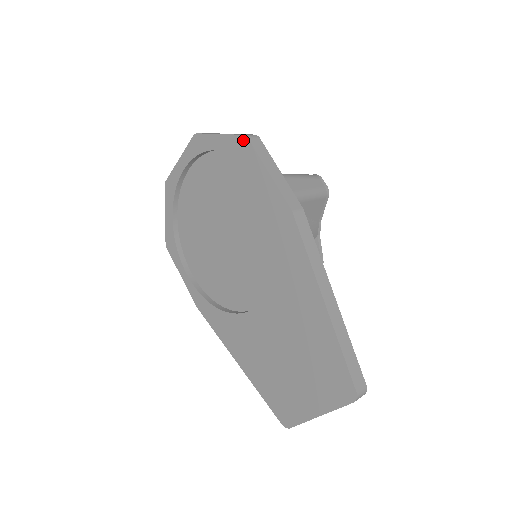
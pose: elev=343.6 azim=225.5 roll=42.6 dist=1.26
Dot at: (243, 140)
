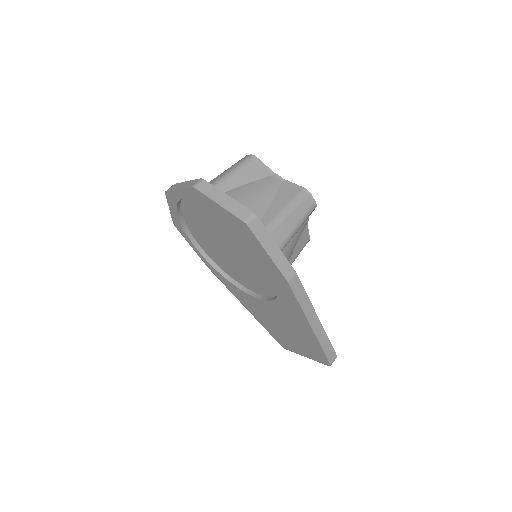
Dot at: (243, 224)
